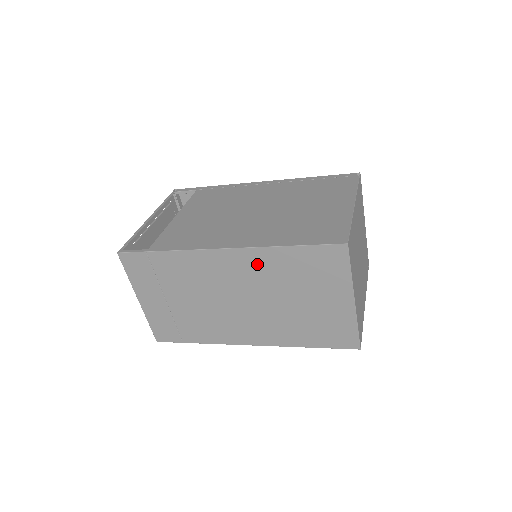
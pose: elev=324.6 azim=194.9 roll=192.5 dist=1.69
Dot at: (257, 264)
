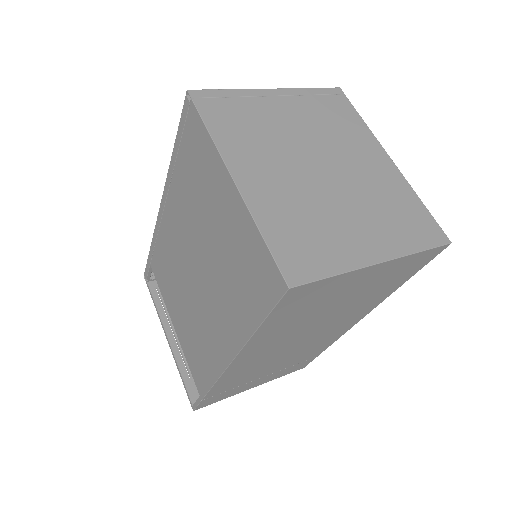
Dot at: (264, 343)
